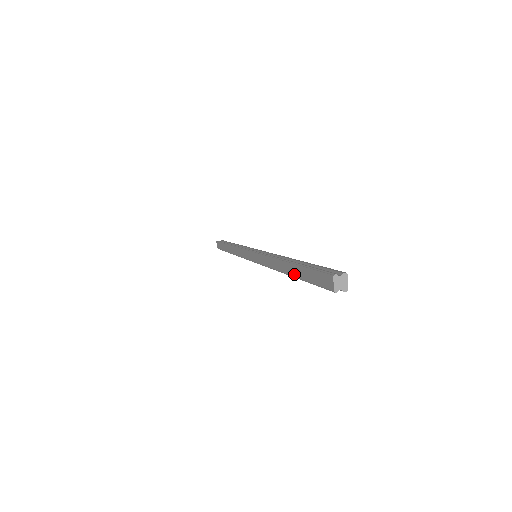
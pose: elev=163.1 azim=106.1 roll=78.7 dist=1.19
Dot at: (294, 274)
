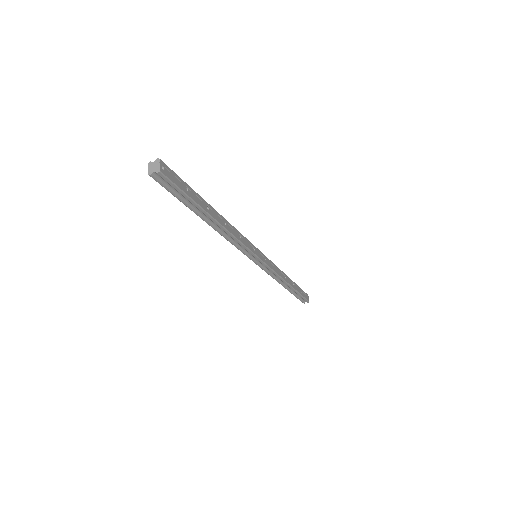
Dot at: (195, 212)
